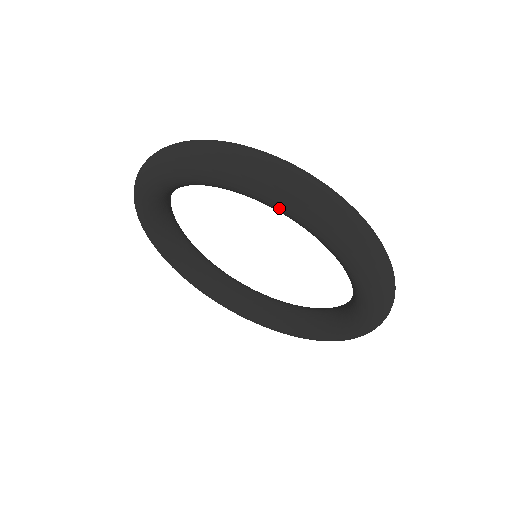
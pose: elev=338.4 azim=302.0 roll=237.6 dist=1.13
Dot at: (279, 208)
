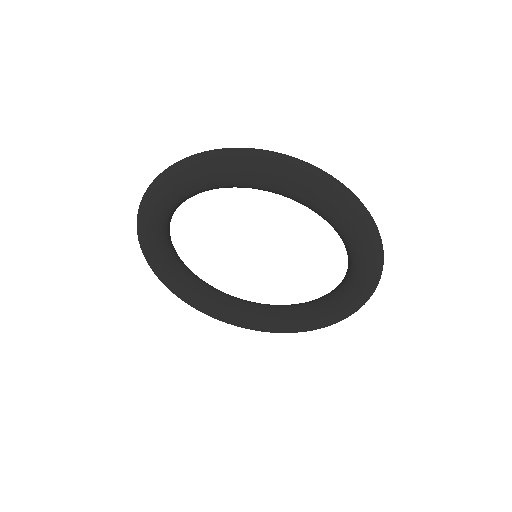
Dot at: (302, 197)
